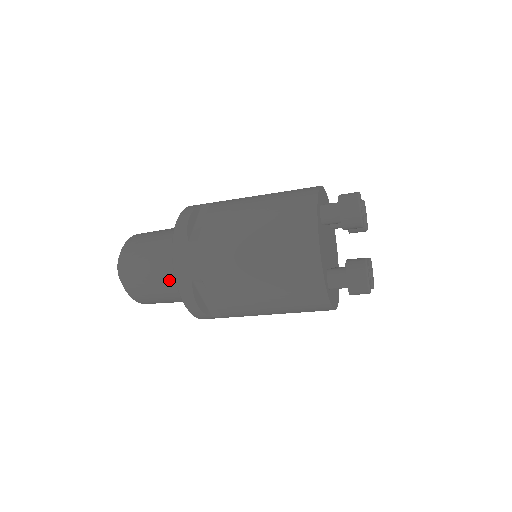
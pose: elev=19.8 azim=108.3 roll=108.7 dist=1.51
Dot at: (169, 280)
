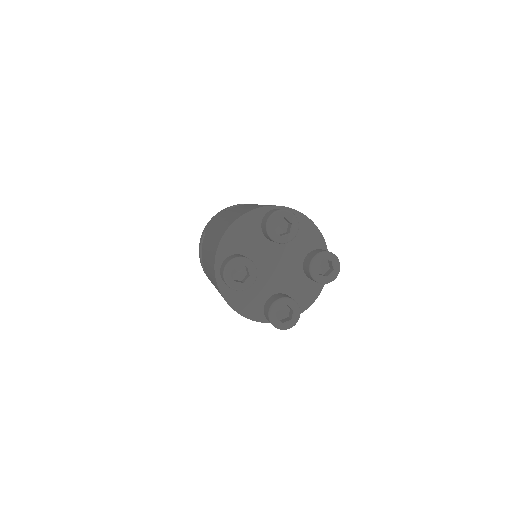
Dot at: occluded
